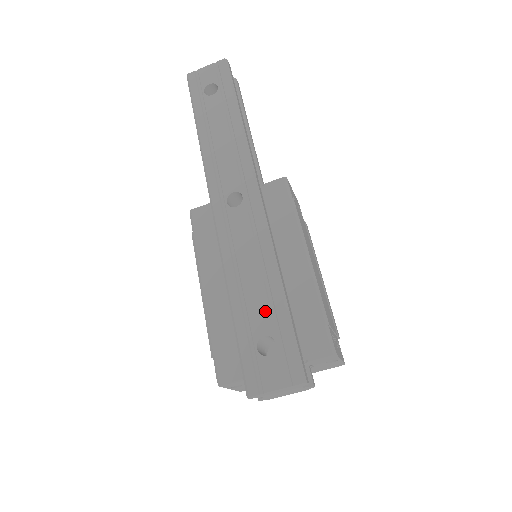
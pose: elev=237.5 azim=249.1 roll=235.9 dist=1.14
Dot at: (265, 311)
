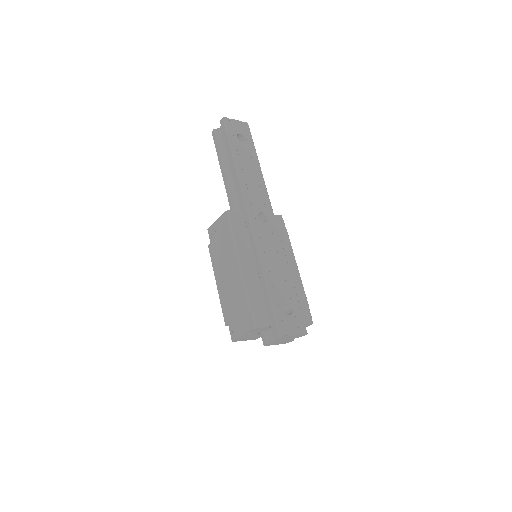
Dot at: (286, 290)
